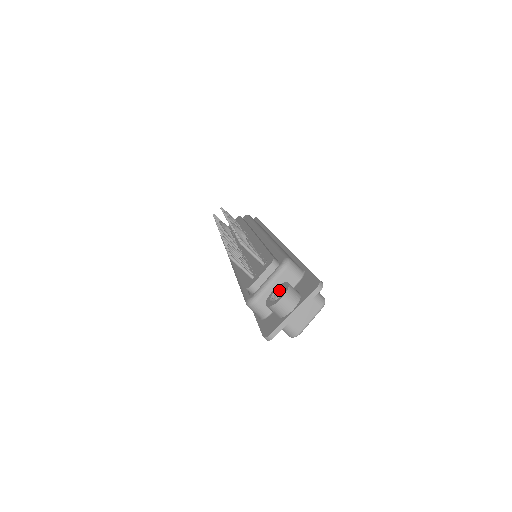
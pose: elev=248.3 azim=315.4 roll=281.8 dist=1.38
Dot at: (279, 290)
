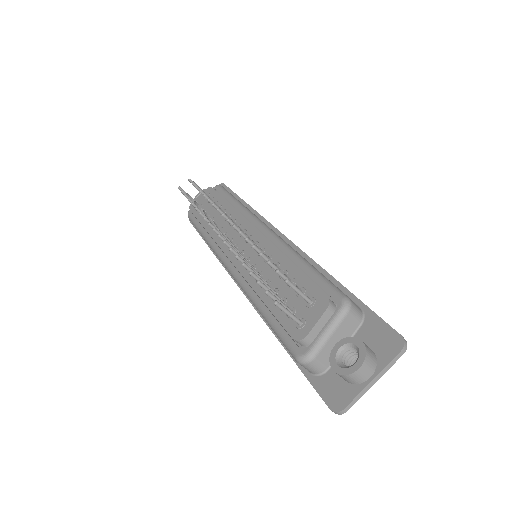
Dot at: (346, 347)
